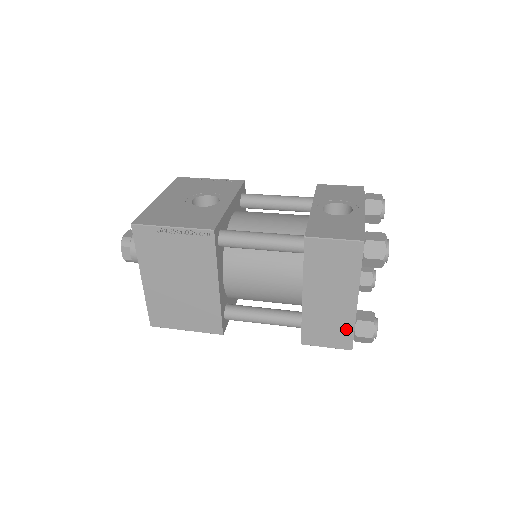
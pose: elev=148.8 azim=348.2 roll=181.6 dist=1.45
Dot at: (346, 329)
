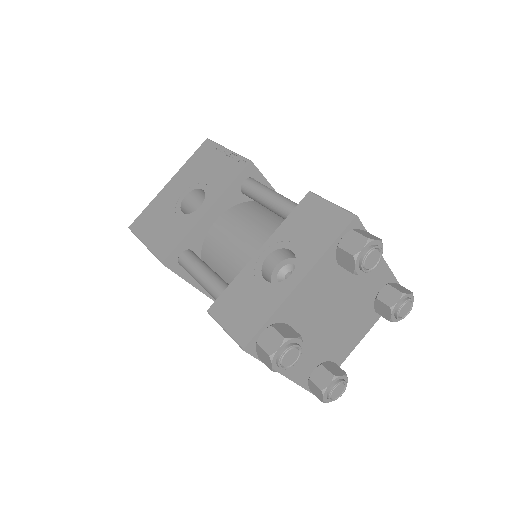
Dot at: occluded
